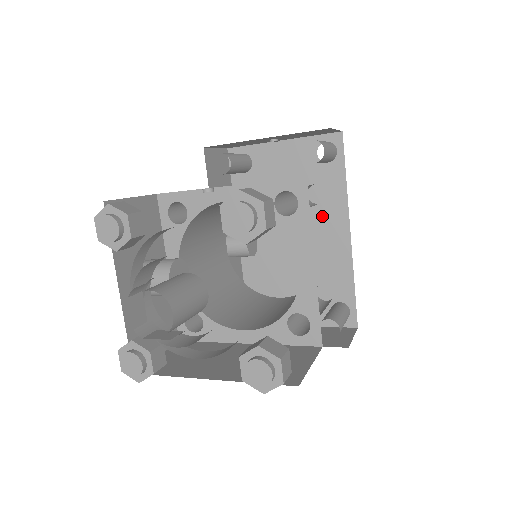
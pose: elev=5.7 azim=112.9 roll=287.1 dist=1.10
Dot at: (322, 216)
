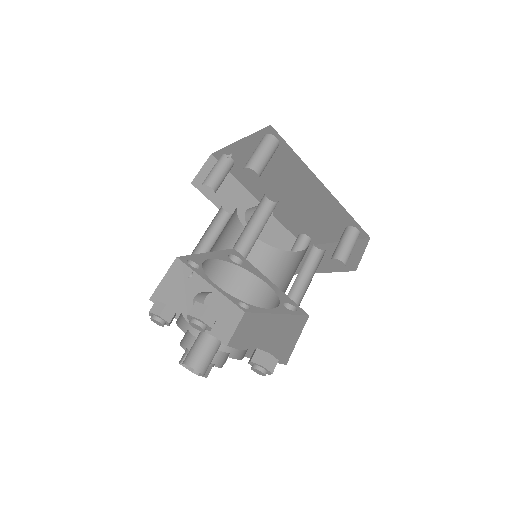
Dot at: (299, 180)
